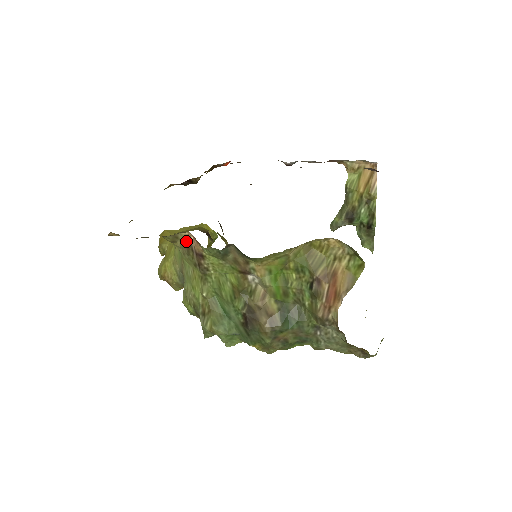
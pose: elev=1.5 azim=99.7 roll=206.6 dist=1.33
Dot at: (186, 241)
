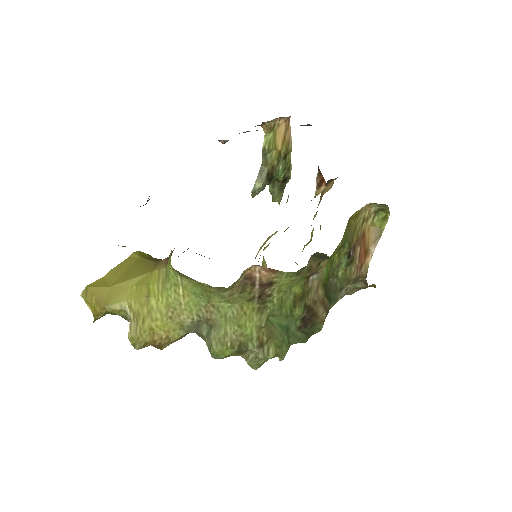
Dot at: (243, 278)
